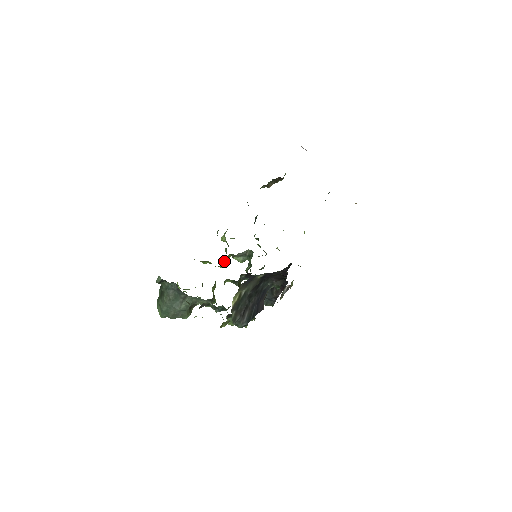
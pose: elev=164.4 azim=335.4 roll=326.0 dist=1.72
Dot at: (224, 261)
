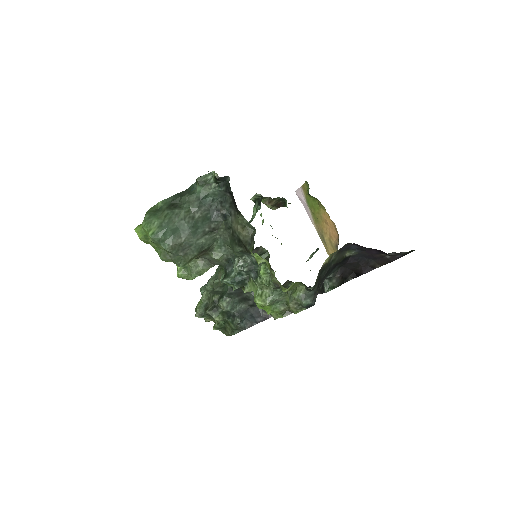
Dot at: occluded
